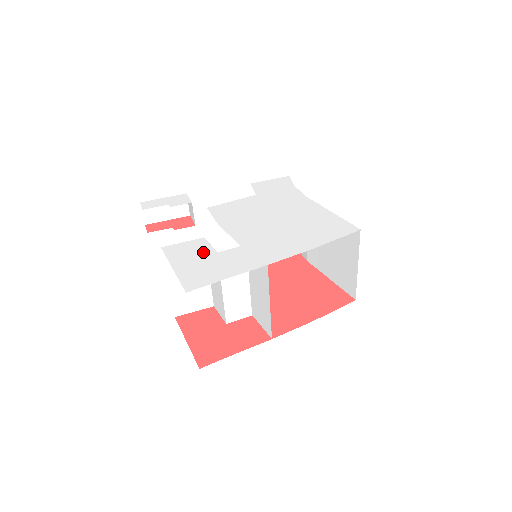
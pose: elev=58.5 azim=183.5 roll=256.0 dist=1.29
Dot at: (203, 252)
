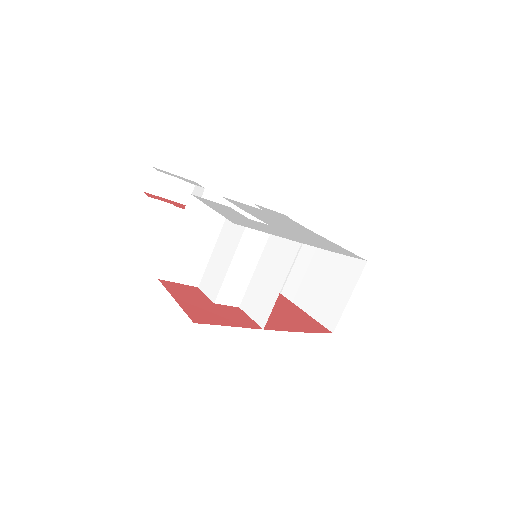
Dot at: (235, 213)
